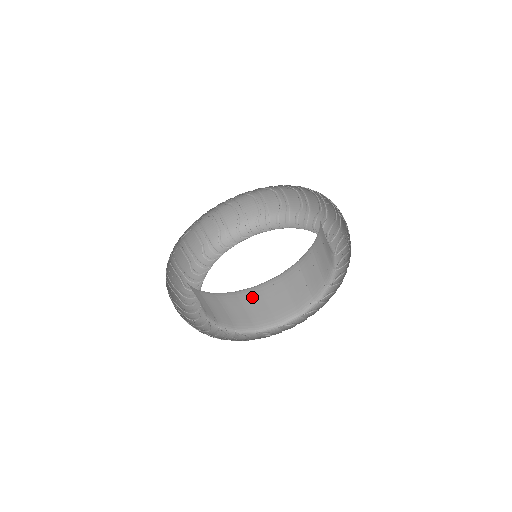
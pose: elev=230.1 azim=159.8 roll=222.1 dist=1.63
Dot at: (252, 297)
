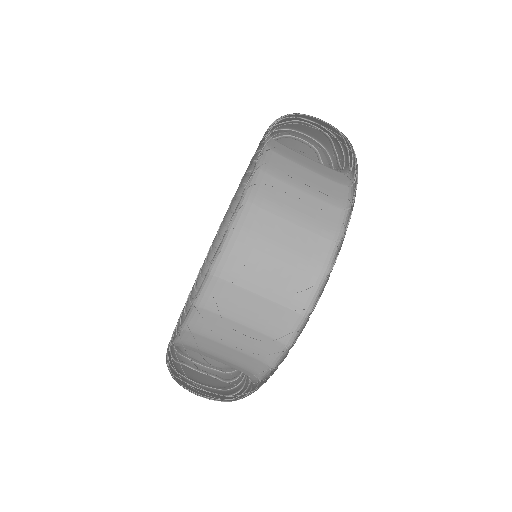
Dot at: (200, 343)
